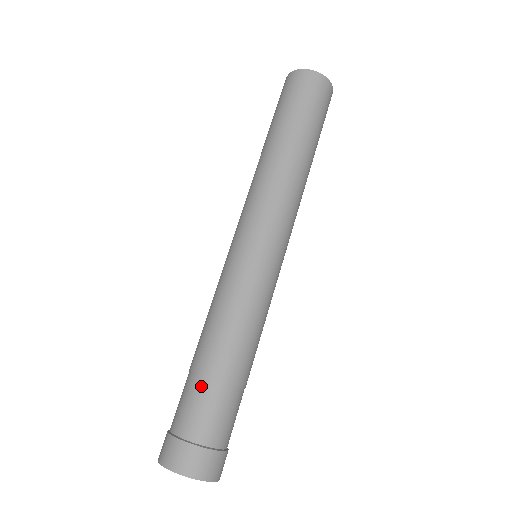
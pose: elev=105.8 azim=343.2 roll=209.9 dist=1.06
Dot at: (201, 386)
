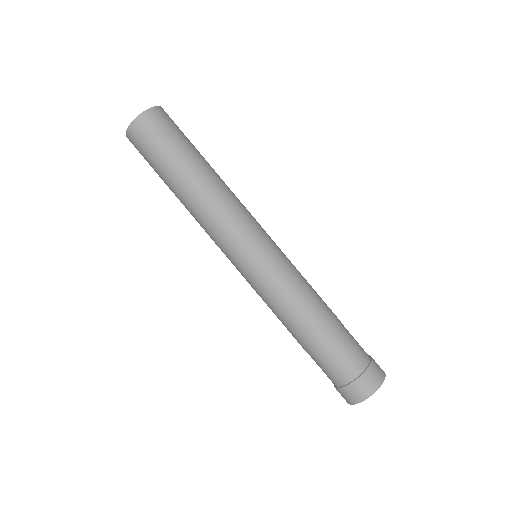
Dot at: (328, 349)
